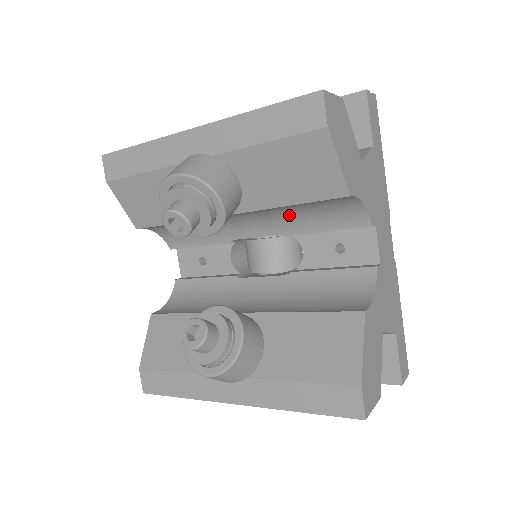
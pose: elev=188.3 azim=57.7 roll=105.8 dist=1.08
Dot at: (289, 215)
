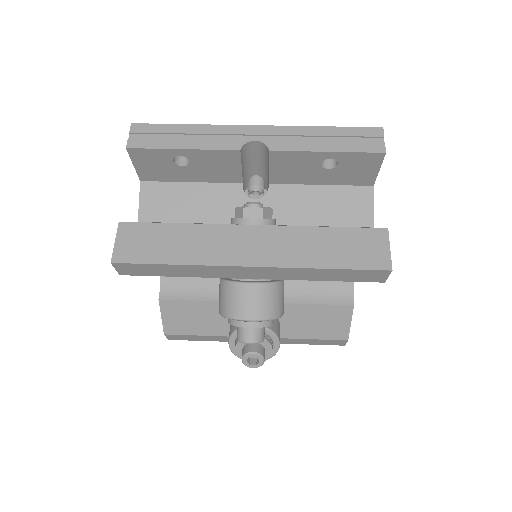
Dot at: occluded
